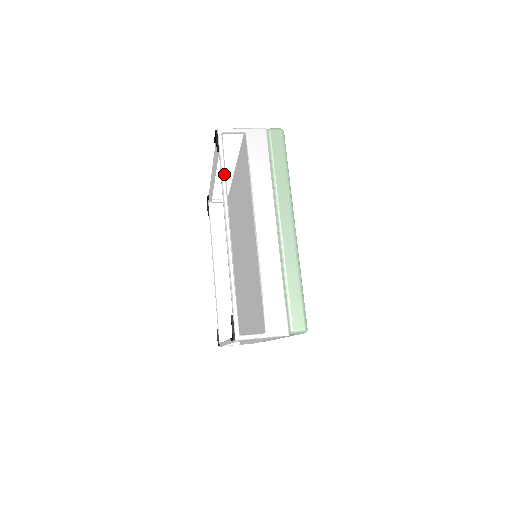
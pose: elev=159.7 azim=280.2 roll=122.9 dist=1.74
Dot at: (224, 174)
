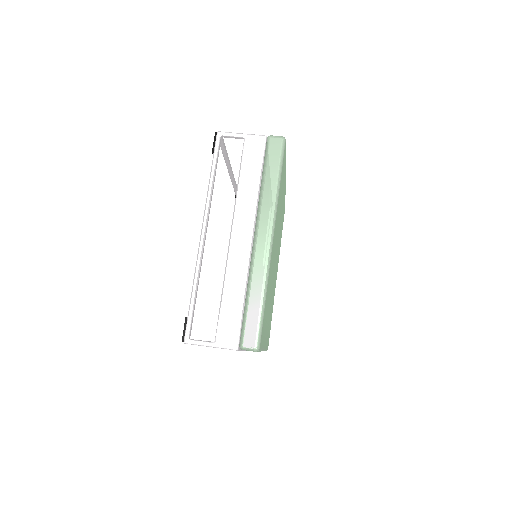
Dot at: occluded
